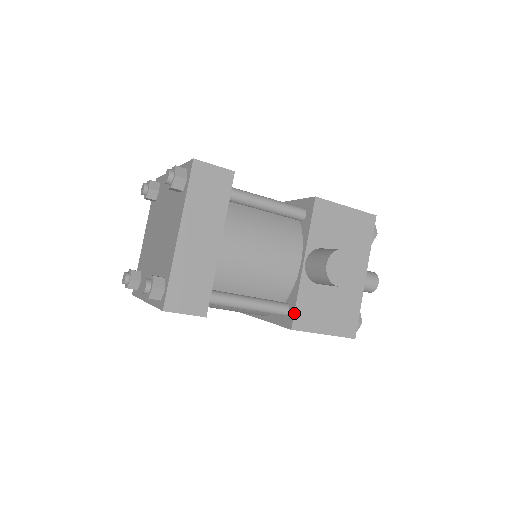
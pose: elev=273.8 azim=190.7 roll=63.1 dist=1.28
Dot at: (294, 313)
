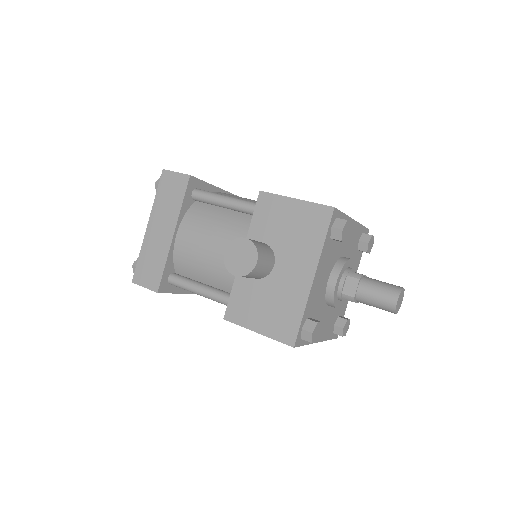
Dot at: (228, 304)
